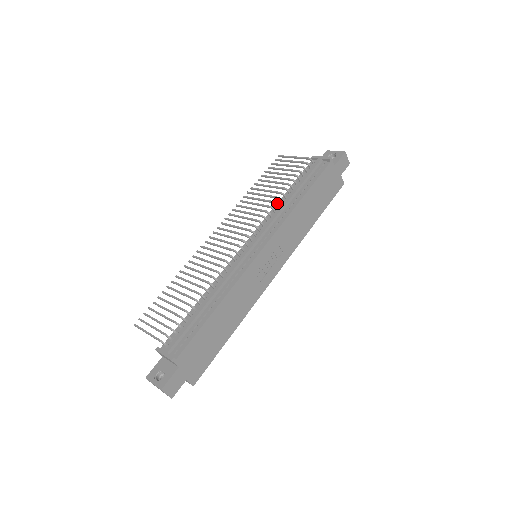
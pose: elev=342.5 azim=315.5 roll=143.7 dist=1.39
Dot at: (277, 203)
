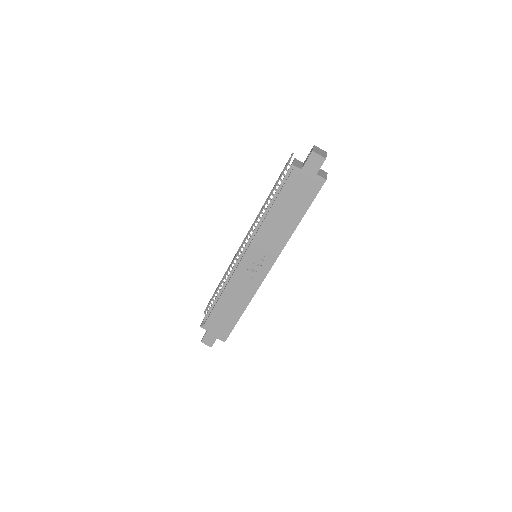
Dot at: occluded
